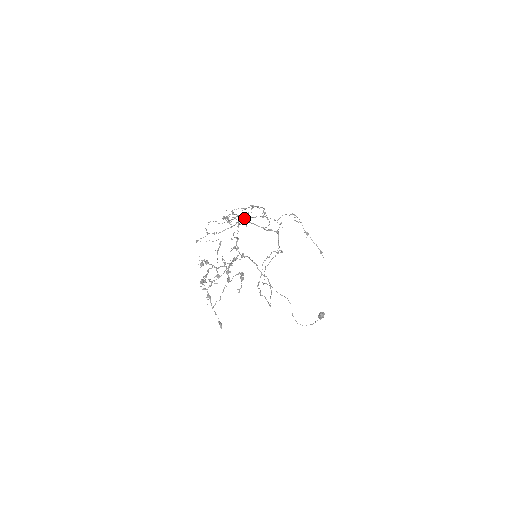
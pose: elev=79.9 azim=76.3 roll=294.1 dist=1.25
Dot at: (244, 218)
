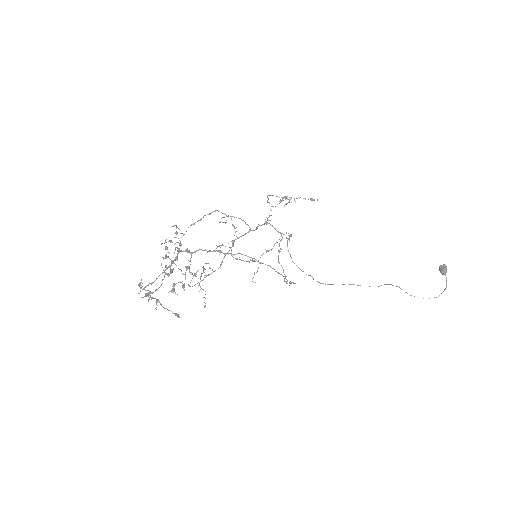
Dot at: (271, 249)
